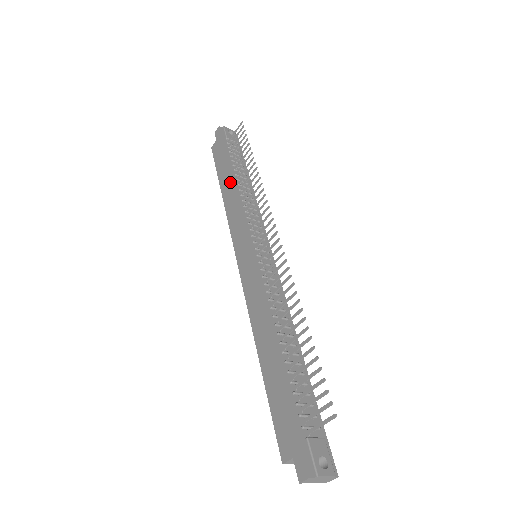
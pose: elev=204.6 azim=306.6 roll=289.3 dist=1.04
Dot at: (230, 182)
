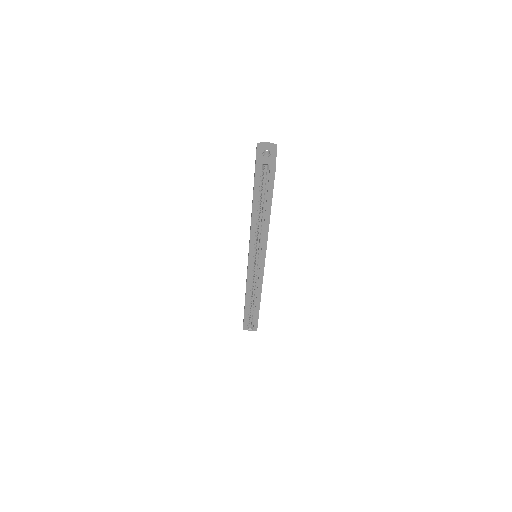
Dot at: (245, 293)
